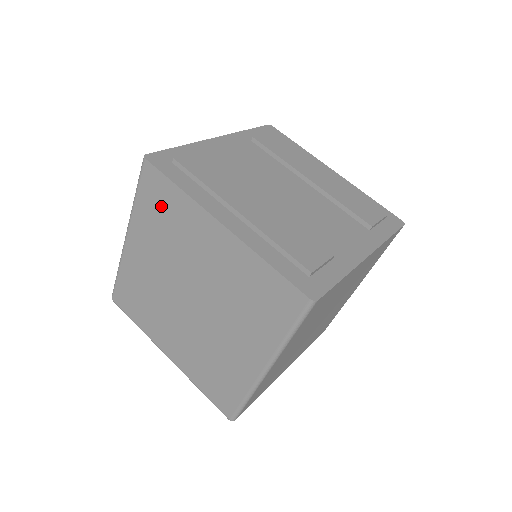
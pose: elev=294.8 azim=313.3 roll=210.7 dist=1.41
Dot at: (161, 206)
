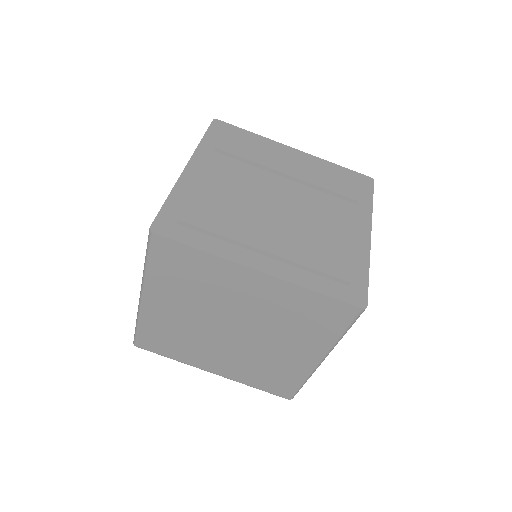
Dot at: (182, 268)
